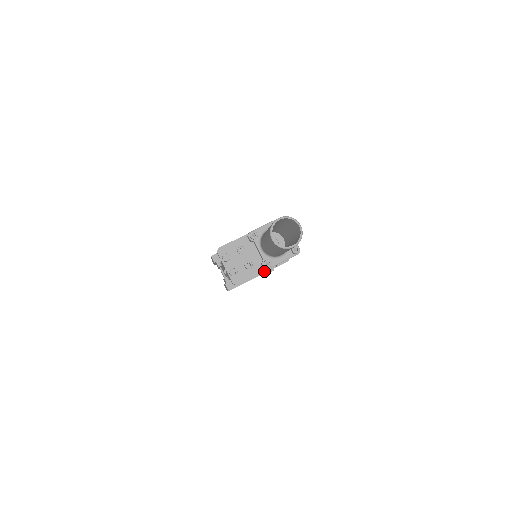
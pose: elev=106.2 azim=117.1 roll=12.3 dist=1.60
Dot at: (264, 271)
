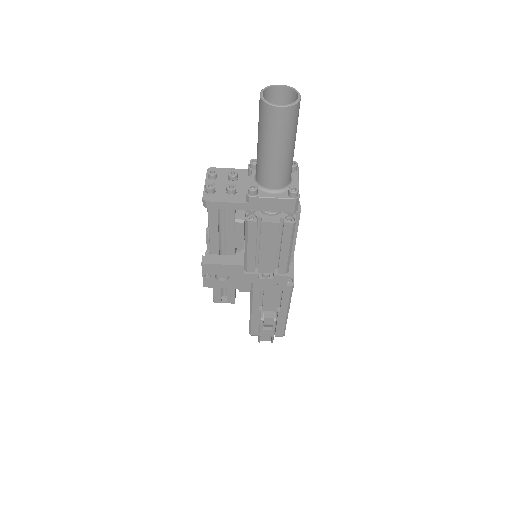
Dot at: (256, 272)
